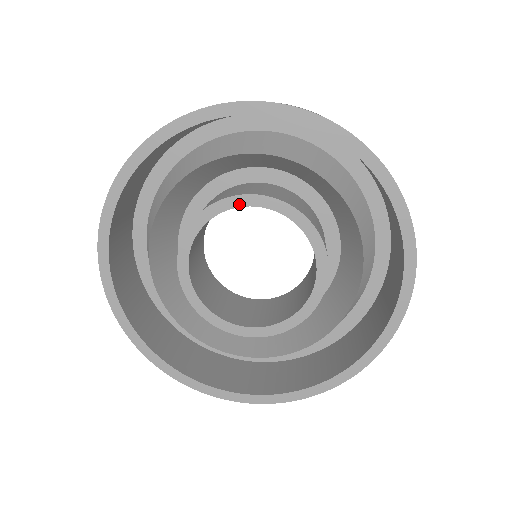
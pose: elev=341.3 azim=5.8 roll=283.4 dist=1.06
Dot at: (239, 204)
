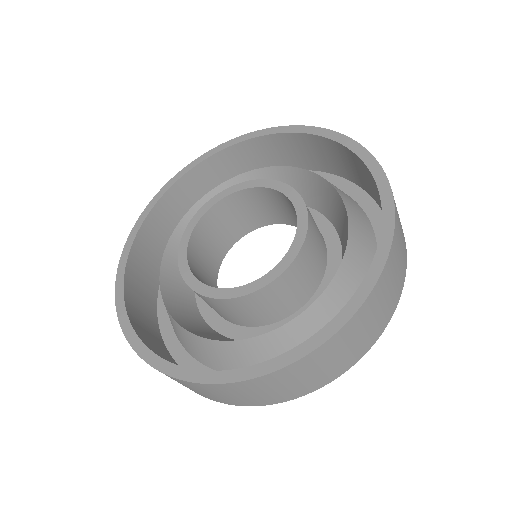
Dot at: (211, 205)
